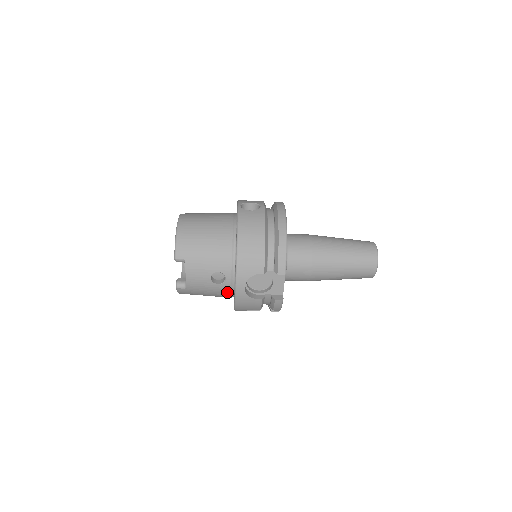
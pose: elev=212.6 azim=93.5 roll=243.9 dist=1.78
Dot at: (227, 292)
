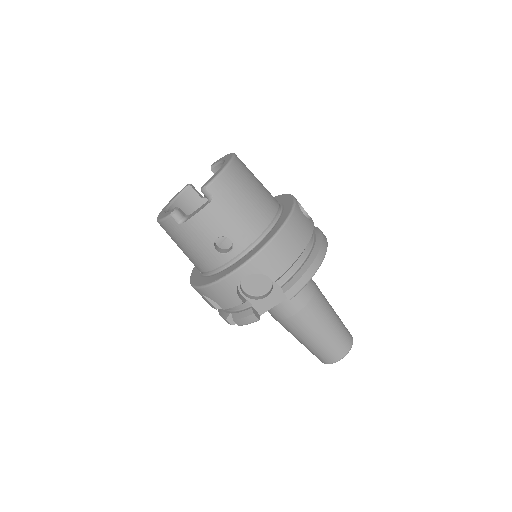
Dot at: (213, 265)
